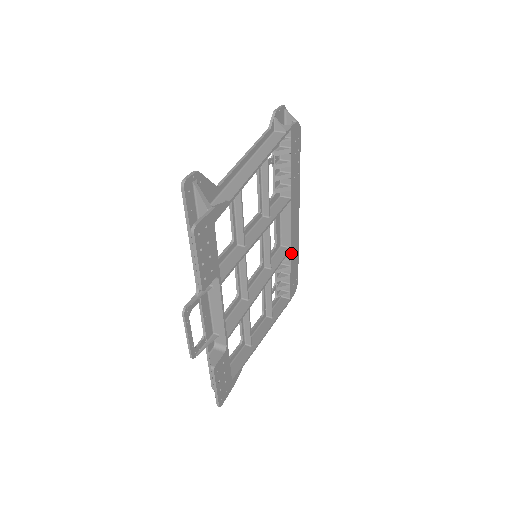
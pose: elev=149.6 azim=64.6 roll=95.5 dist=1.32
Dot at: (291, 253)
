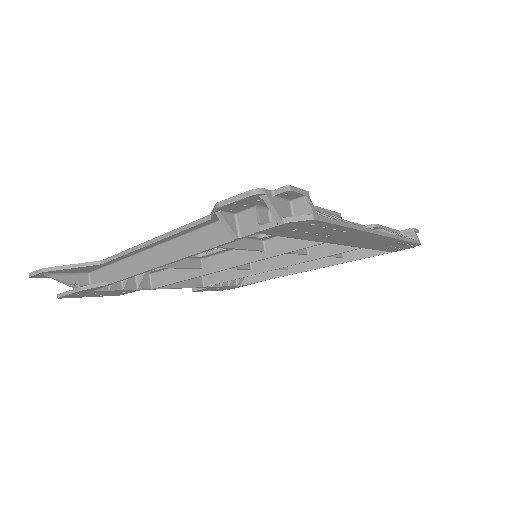
Dot at: (369, 247)
